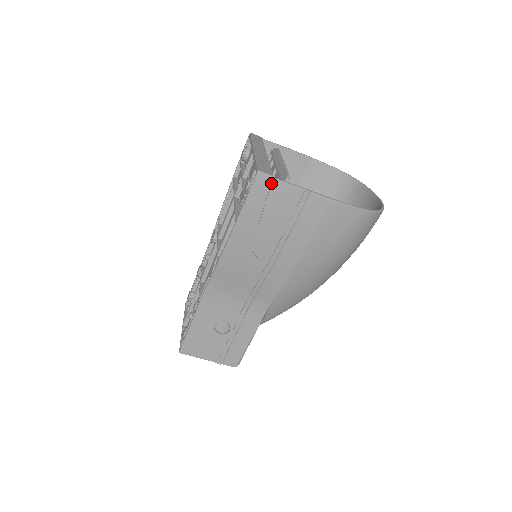
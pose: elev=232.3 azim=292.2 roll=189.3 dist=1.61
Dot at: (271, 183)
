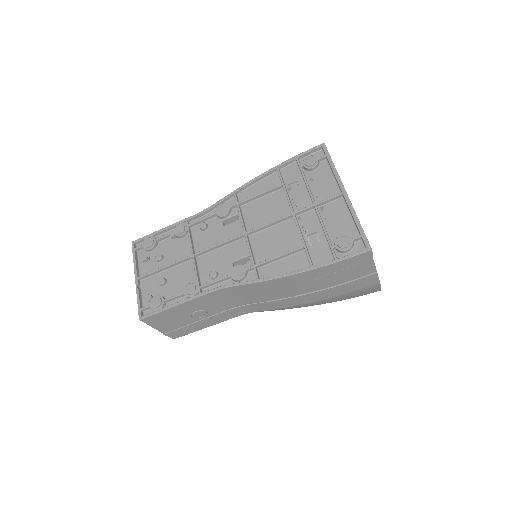
Dot at: (367, 259)
